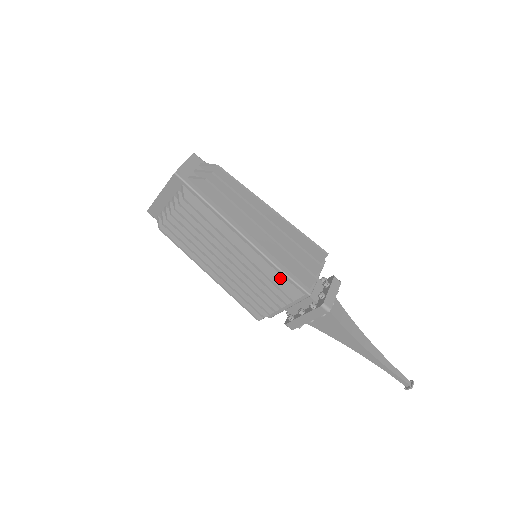
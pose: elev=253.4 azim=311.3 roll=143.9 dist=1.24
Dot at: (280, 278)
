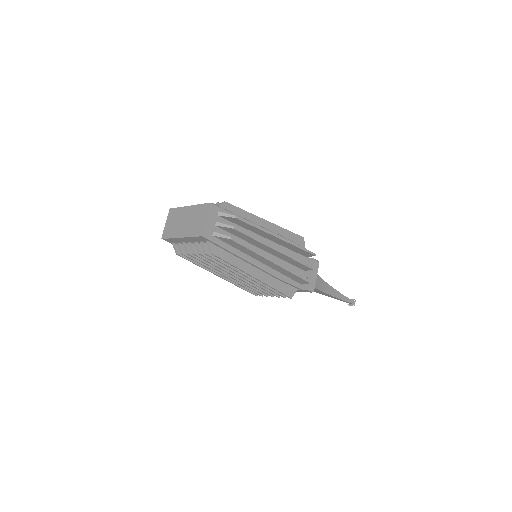
Dot at: (282, 285)
